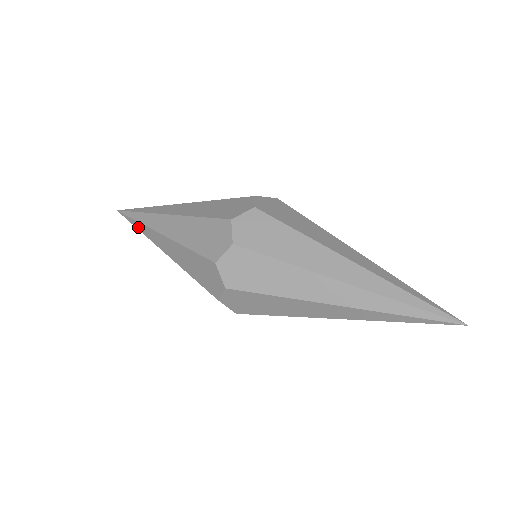
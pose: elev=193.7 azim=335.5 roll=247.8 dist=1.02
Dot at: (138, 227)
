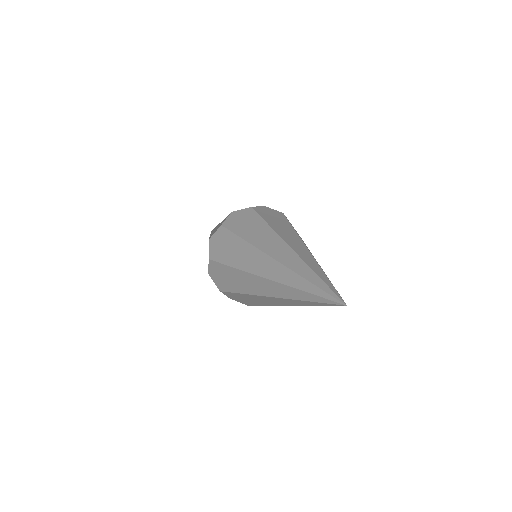
Dot at: occluded
